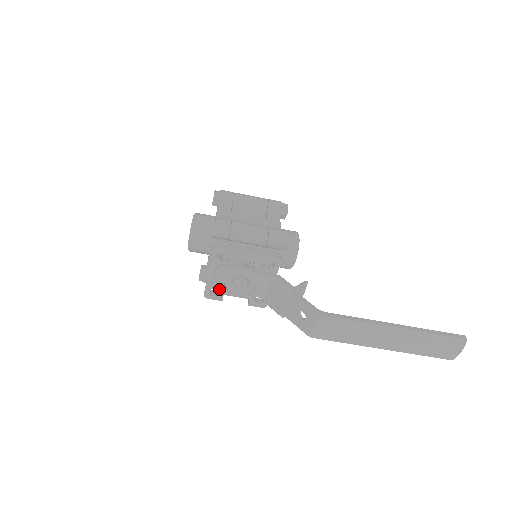
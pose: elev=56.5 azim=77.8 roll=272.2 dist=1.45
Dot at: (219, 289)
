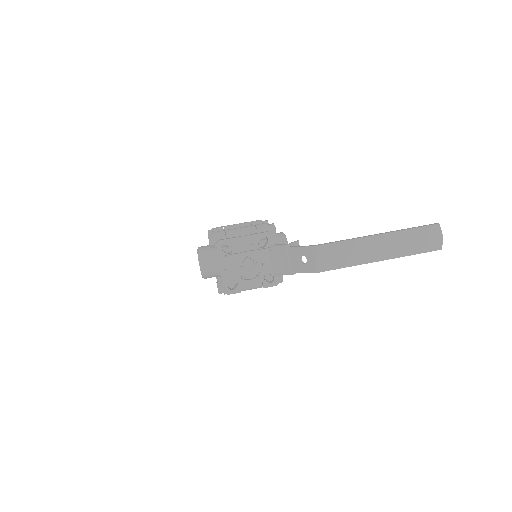
Dot at: (234, 278)
